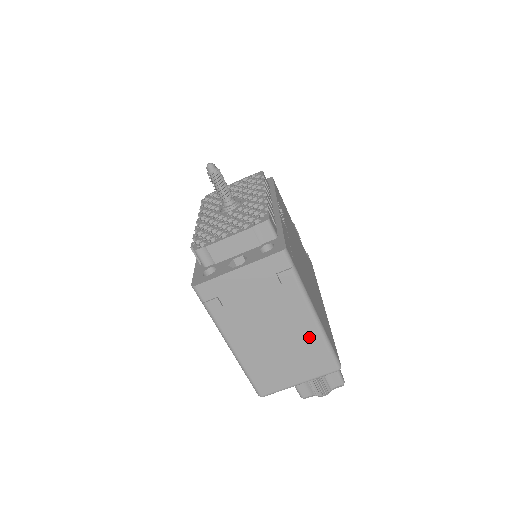
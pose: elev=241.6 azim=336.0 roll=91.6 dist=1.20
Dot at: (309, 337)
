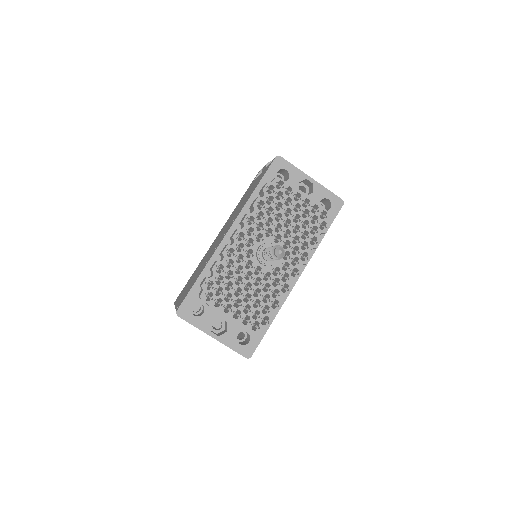
Dot at: occluded
